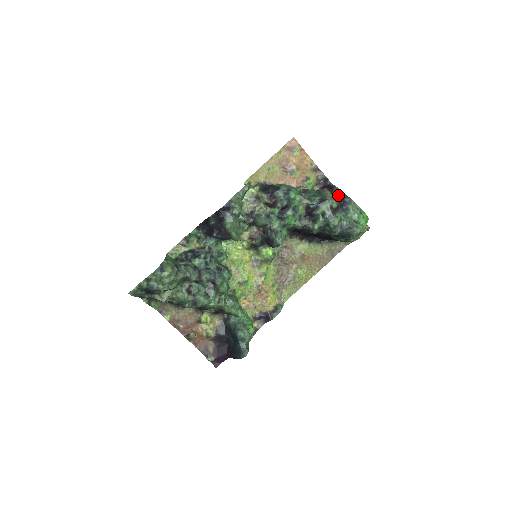
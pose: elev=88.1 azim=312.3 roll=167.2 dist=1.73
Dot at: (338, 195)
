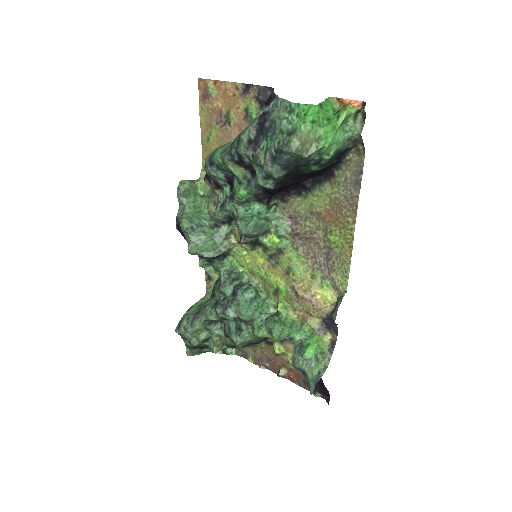
Dot at: occluded
